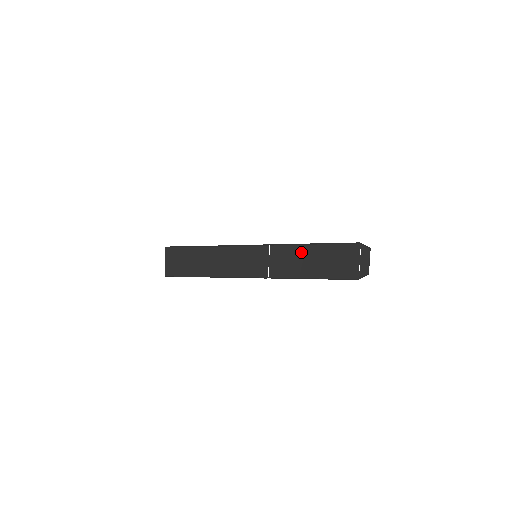
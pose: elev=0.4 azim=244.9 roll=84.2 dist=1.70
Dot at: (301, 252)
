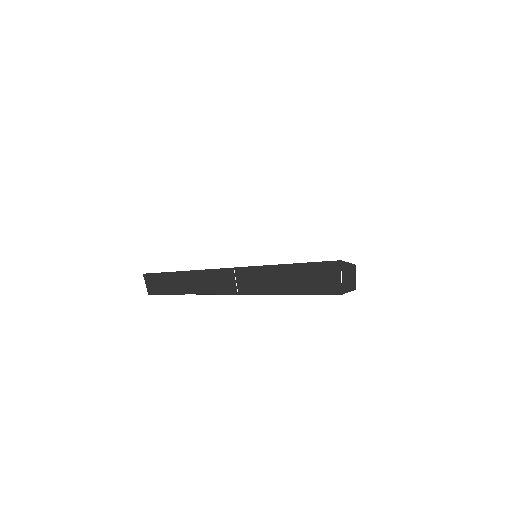
Dot at: (269, 273)
